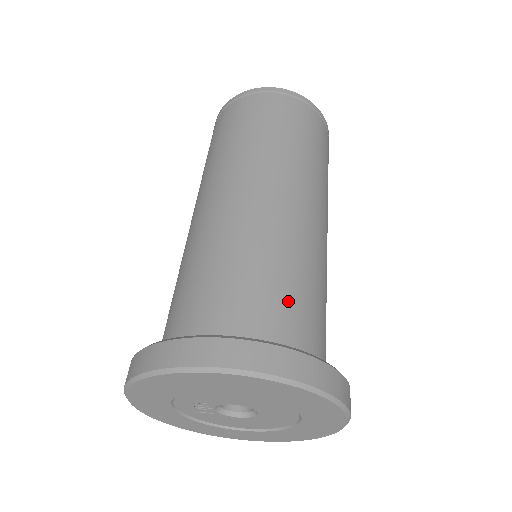
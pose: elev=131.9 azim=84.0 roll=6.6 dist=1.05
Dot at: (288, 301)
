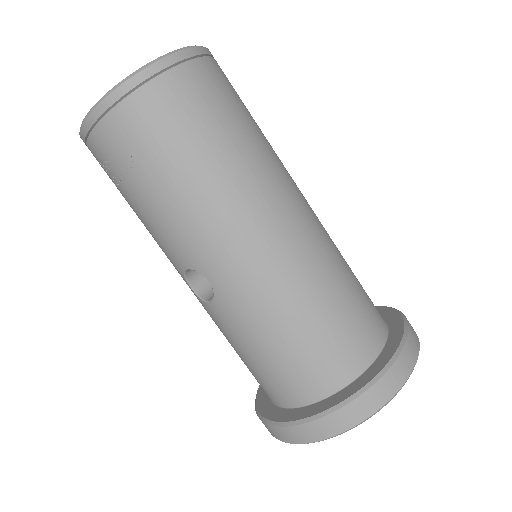
Dot at: (363, 295)
